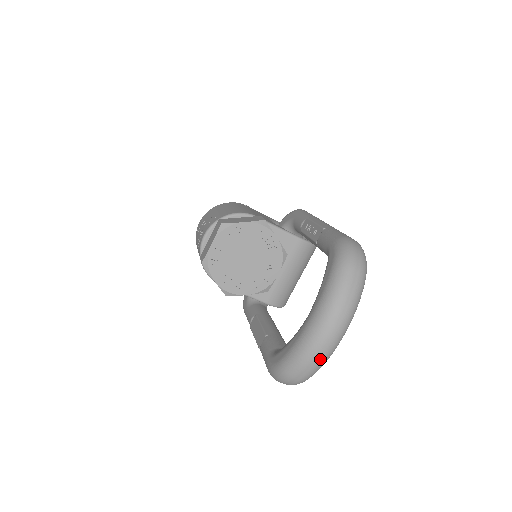
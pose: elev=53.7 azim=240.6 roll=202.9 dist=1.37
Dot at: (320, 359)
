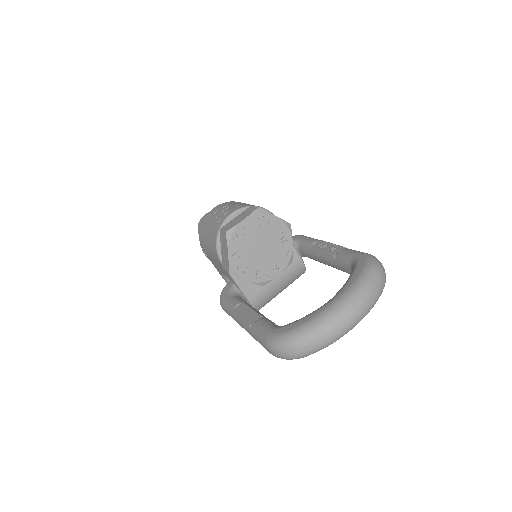
Dot at: (332, 337)
